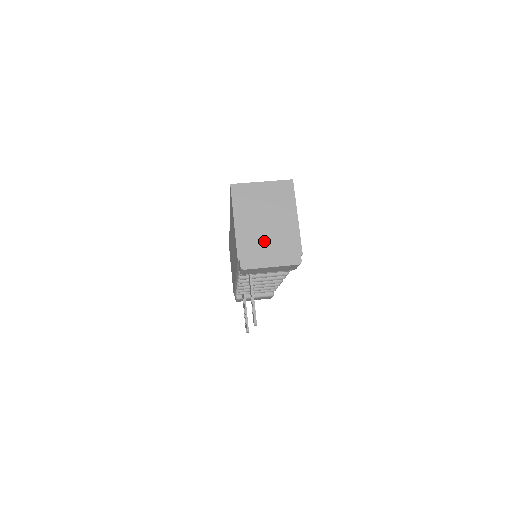
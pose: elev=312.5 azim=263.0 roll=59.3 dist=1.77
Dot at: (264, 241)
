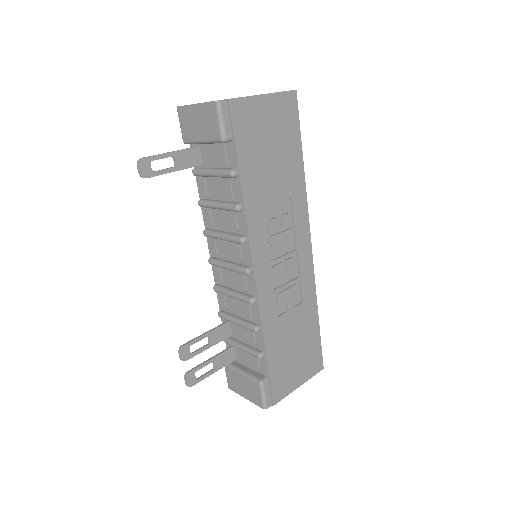
Dot at: occluded
